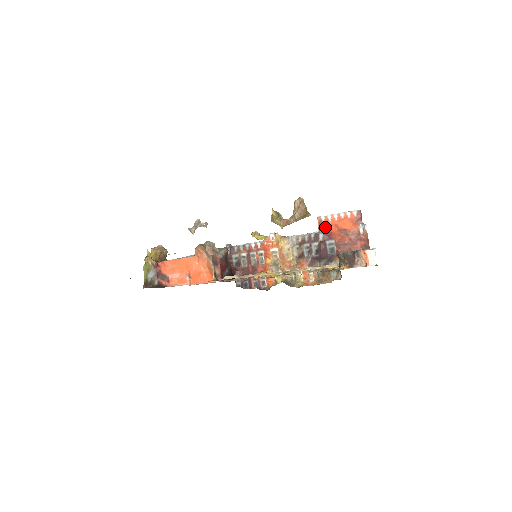
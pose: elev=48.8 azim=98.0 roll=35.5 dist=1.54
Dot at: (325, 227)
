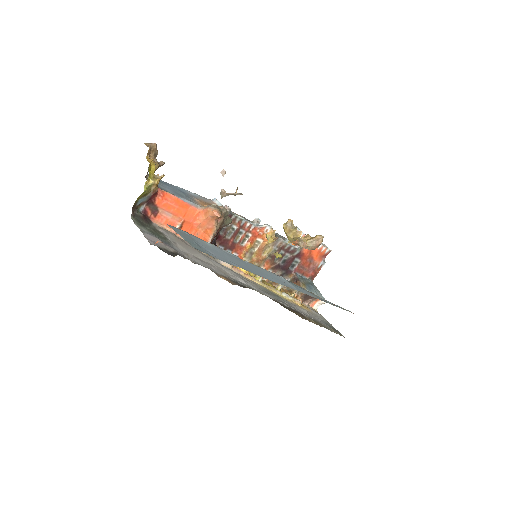
Dot at: occluded
